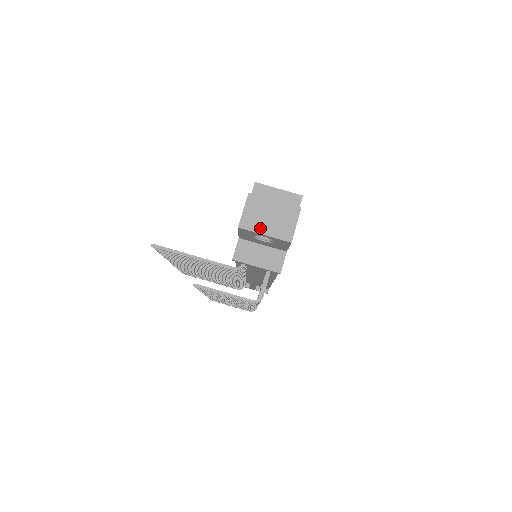
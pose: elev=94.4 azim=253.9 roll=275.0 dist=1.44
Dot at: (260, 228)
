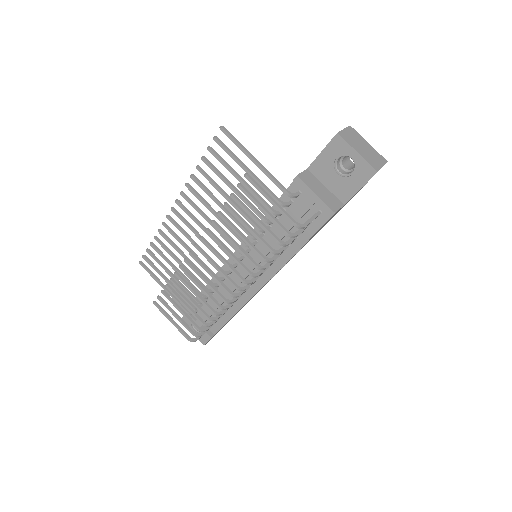
Dot at: (354, 146)
